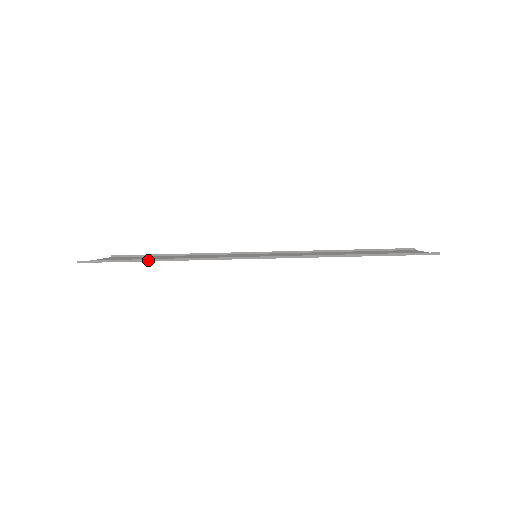
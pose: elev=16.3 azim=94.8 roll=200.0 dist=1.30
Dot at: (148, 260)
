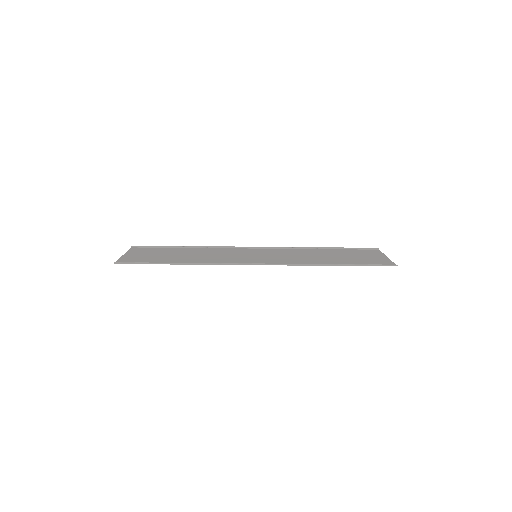
Dot at: (173, 263)
